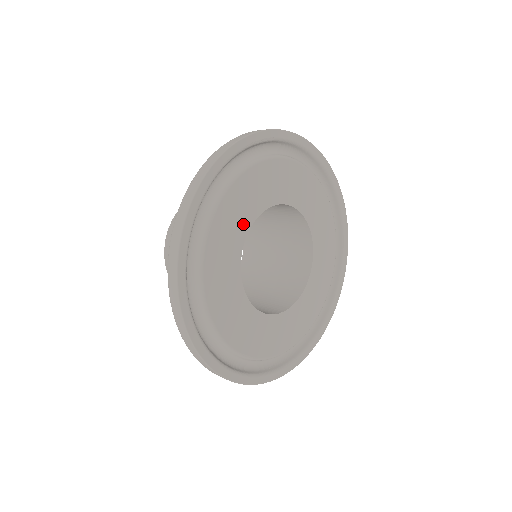
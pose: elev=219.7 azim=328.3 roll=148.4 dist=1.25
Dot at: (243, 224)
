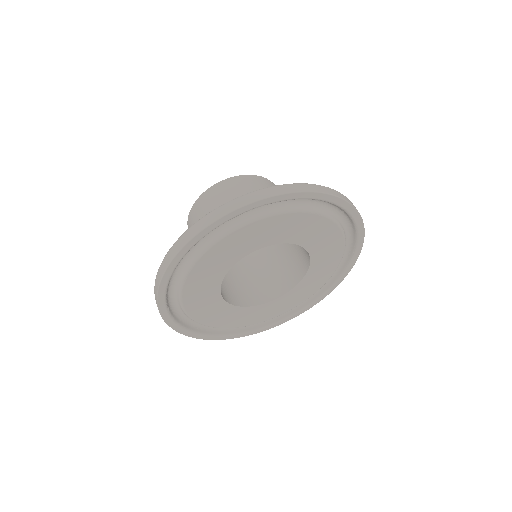
Dot at: (224, 267)
